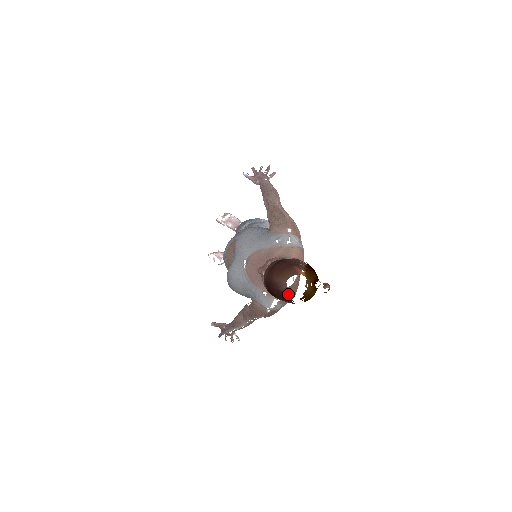
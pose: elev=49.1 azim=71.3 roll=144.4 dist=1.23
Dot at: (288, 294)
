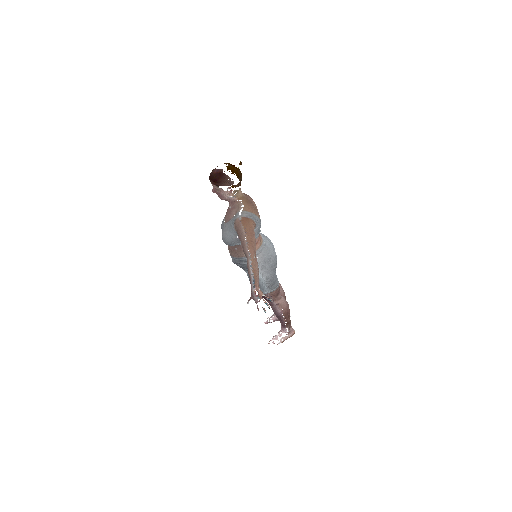
Dot at: (219, 171)
